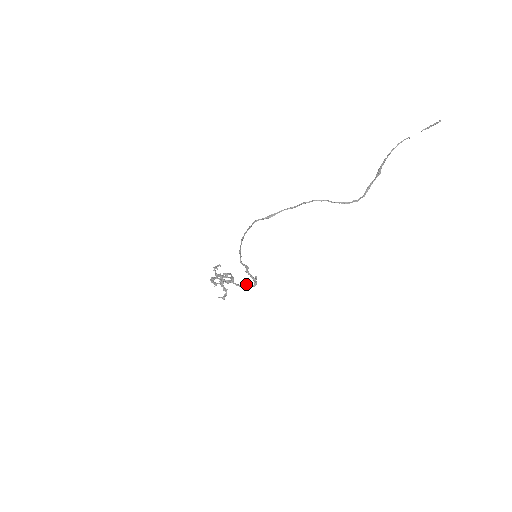
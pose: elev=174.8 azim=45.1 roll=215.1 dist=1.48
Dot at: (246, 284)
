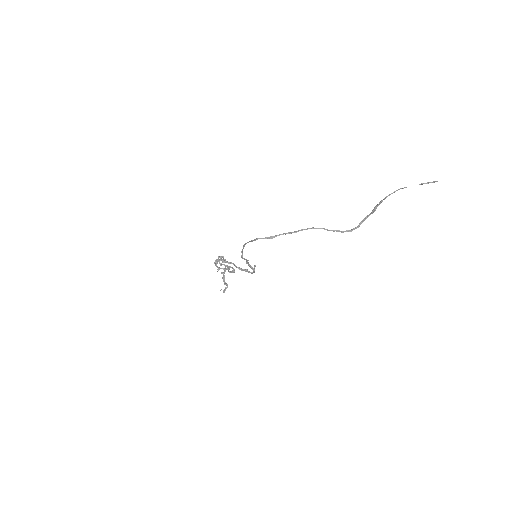
Dot at: (246, 269)
